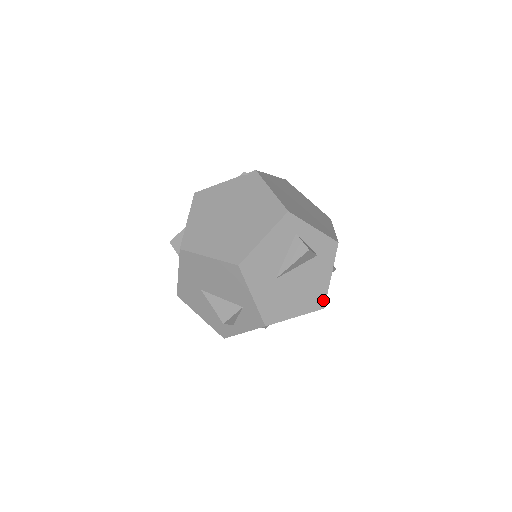
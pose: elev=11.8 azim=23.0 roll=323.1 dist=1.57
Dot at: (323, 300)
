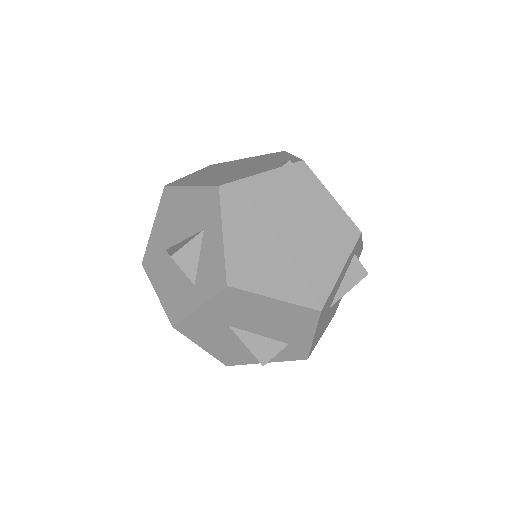
Dot at: (336, 309)
